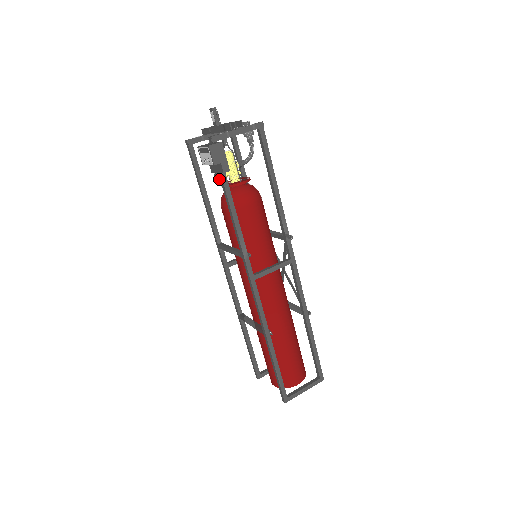
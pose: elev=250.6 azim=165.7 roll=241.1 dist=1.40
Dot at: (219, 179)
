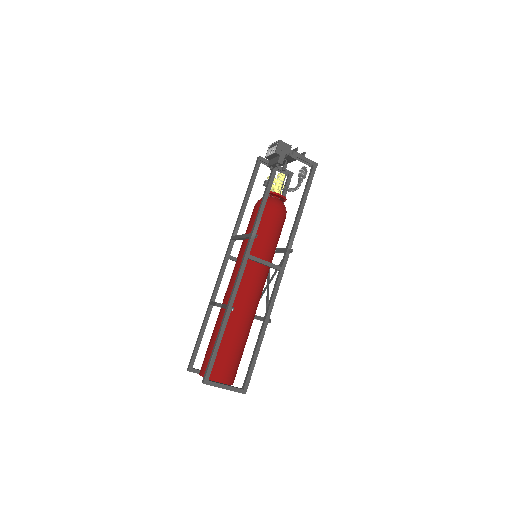
Dot at: occluded
